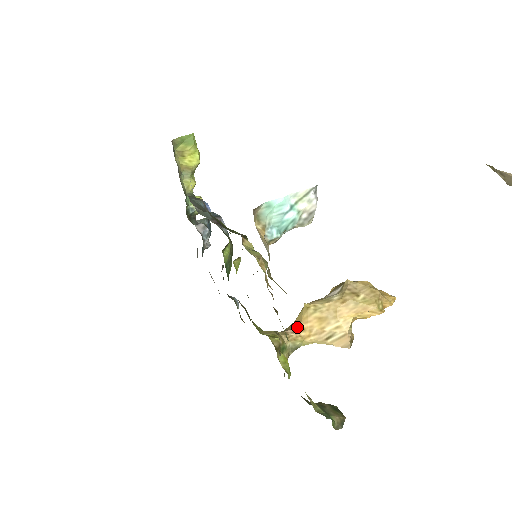
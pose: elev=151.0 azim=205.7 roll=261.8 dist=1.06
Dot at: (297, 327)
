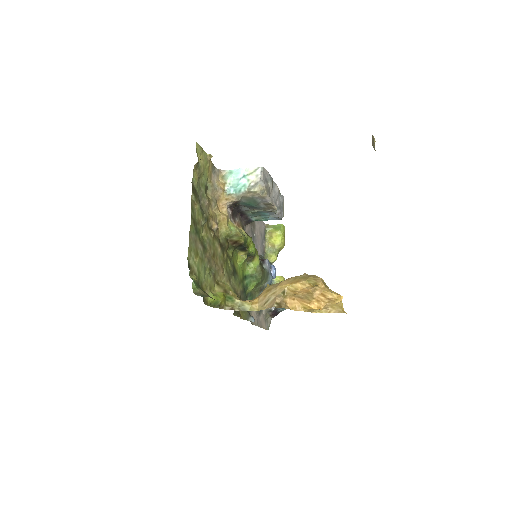
Dot at: (254, 299)
